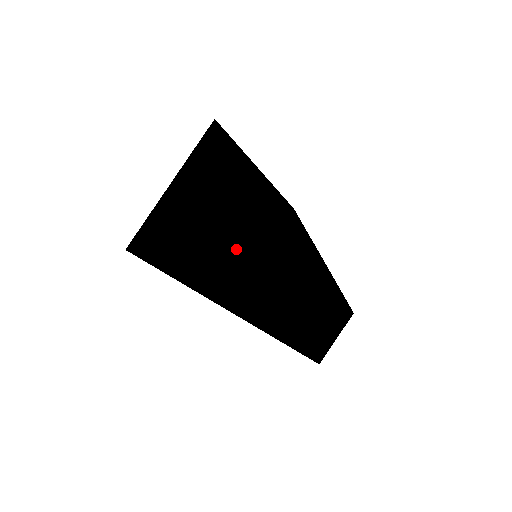
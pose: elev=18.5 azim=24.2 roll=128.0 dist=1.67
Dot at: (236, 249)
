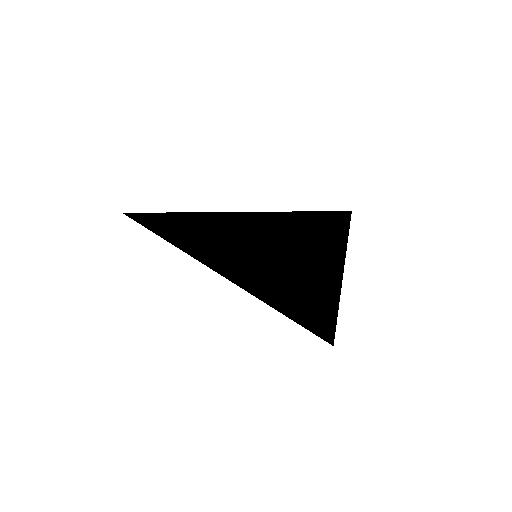
Dot at: occluded
